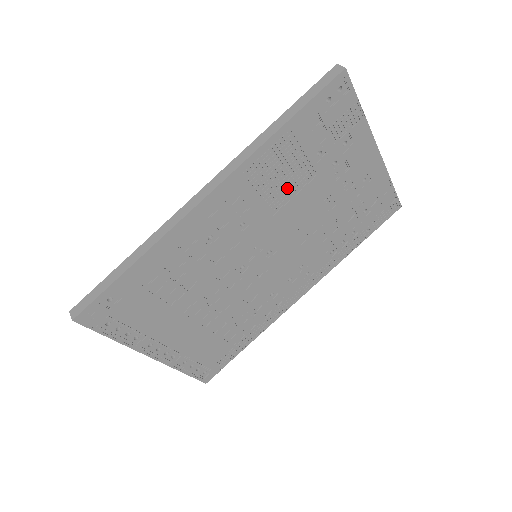
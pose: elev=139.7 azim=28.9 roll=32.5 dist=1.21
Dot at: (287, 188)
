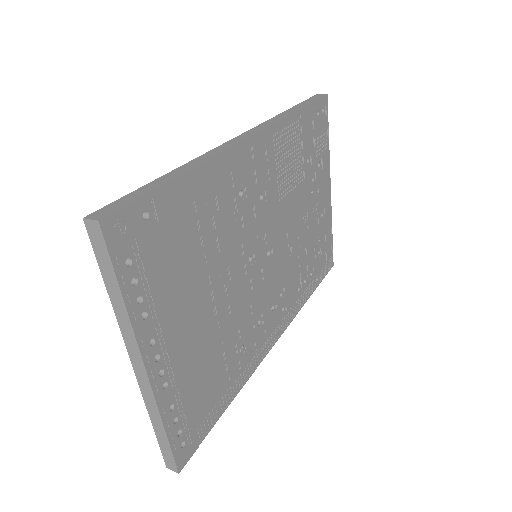
Dot at: (289, 180)
